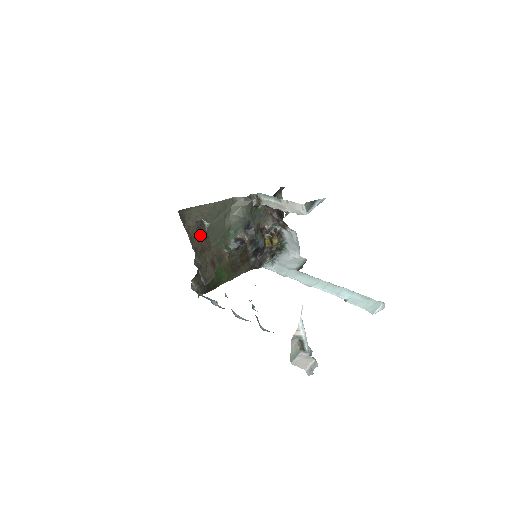
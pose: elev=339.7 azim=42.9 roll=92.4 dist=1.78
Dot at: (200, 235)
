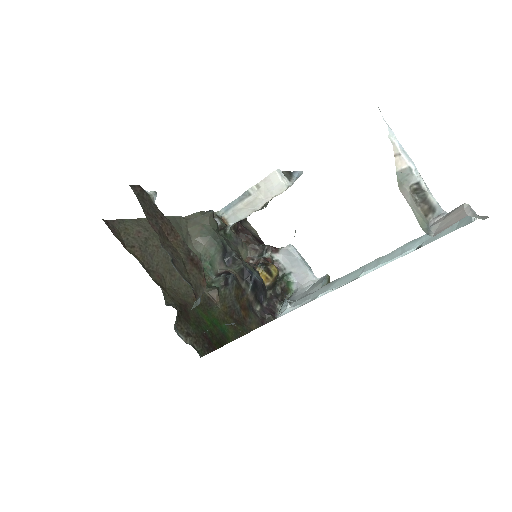
Dot at: (148, 209)
